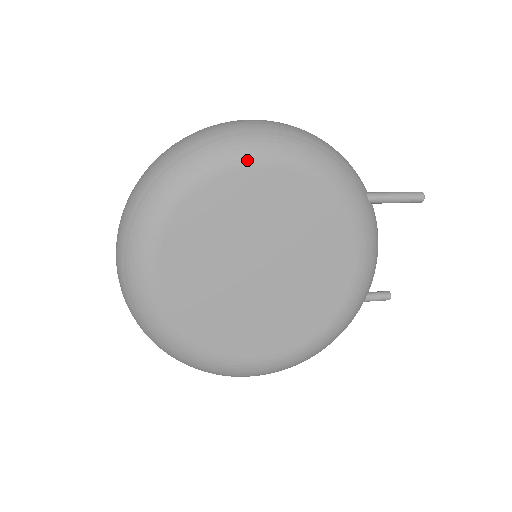
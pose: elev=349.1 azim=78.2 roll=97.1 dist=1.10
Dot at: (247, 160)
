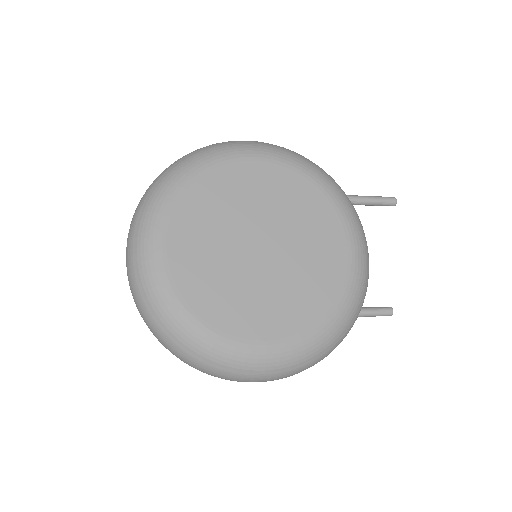
Dot at: (242, 155)
